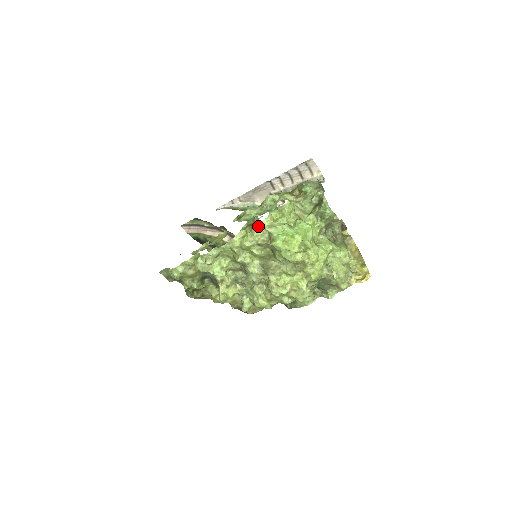
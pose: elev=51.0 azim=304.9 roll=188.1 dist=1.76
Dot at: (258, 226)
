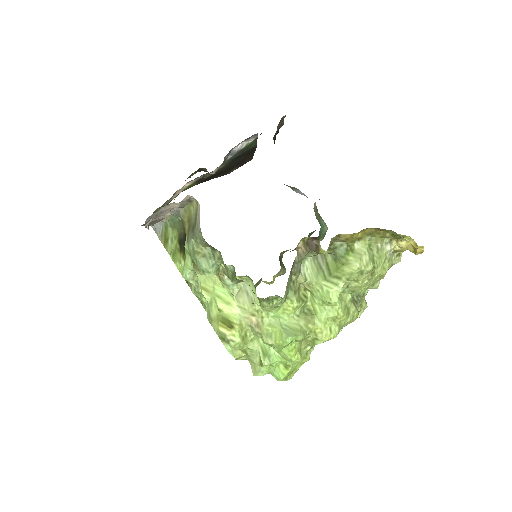
Dot at: occluded
